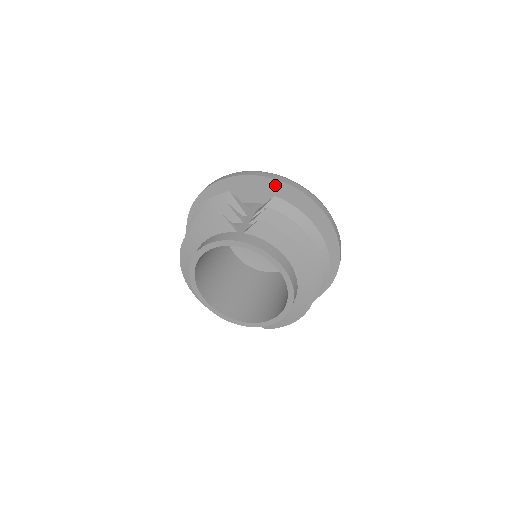
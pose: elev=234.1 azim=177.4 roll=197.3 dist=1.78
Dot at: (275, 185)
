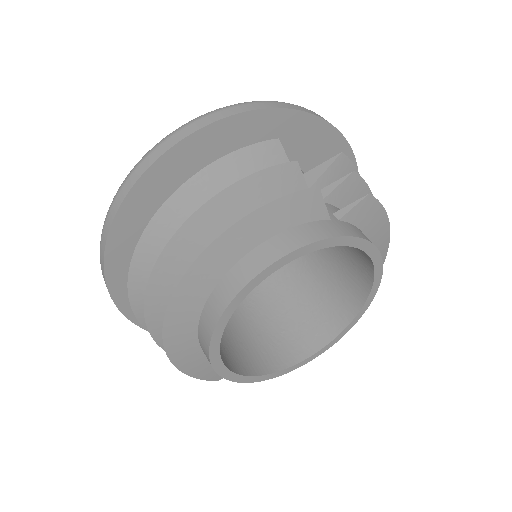
Dot at: (322, 132)
